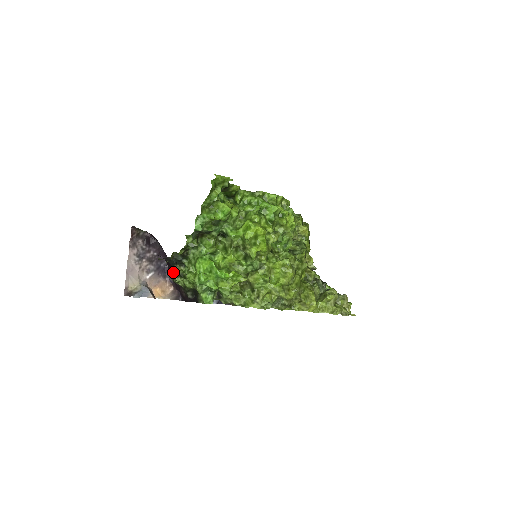
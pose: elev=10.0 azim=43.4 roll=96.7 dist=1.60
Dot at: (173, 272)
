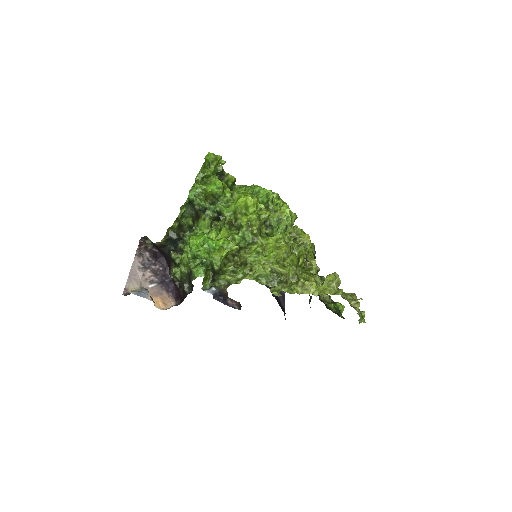
Dot at: (172, 266)
